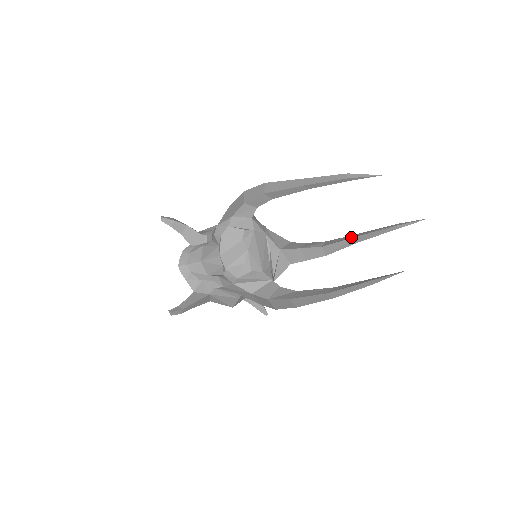
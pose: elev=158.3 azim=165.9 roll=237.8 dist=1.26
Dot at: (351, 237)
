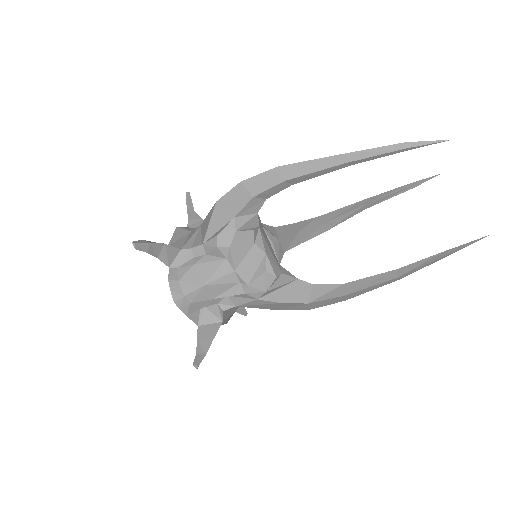
Dot at: (356, 207)
